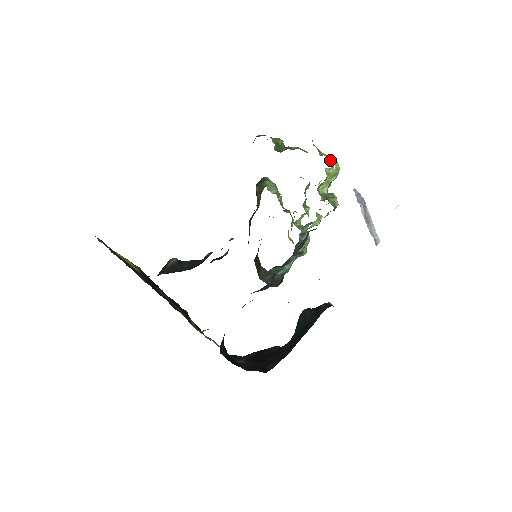
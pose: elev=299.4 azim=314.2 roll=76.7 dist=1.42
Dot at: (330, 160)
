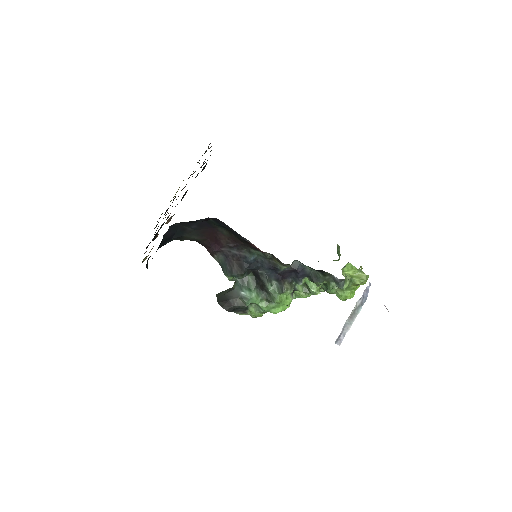
Dot at: (358, 286)
